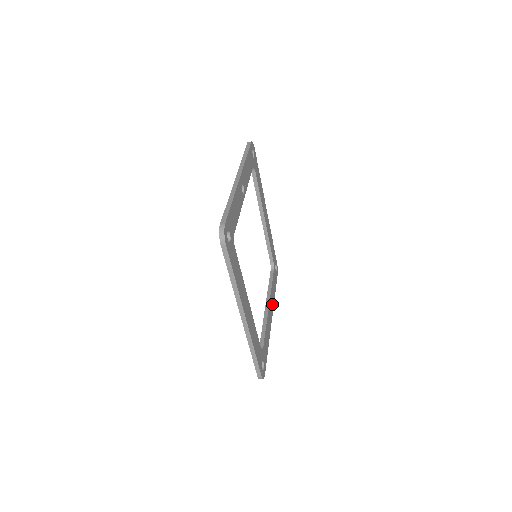
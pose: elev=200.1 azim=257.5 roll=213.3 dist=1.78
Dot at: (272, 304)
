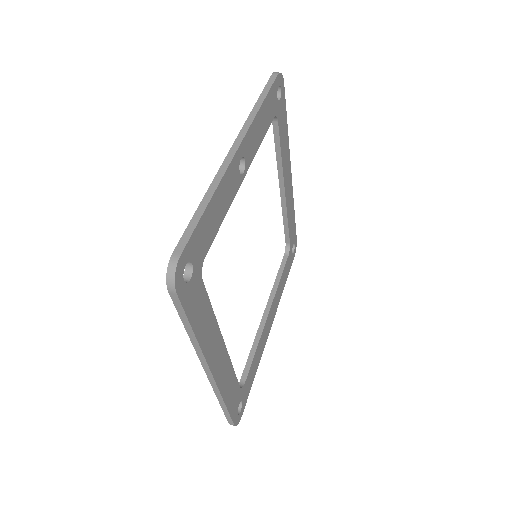
Dot at: (276, 305)
